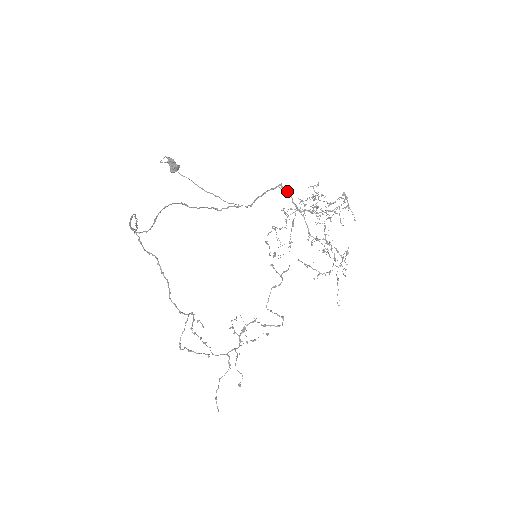
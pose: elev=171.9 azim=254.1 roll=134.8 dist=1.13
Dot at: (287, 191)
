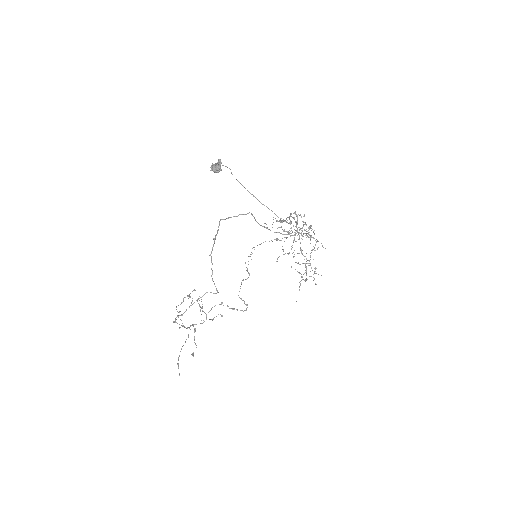
Dot at: (297, 217)
